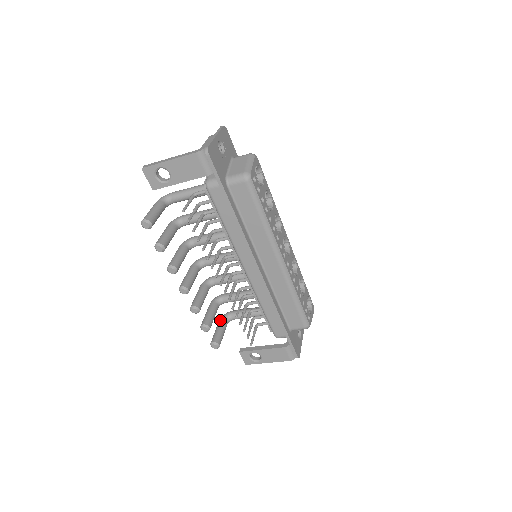
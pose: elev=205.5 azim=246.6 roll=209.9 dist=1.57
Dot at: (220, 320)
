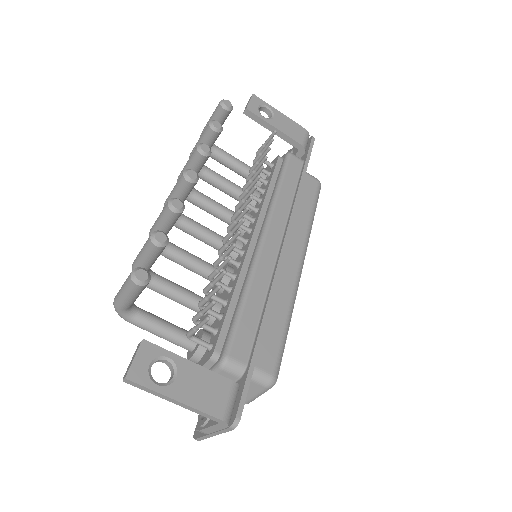
Dot at: occluded
